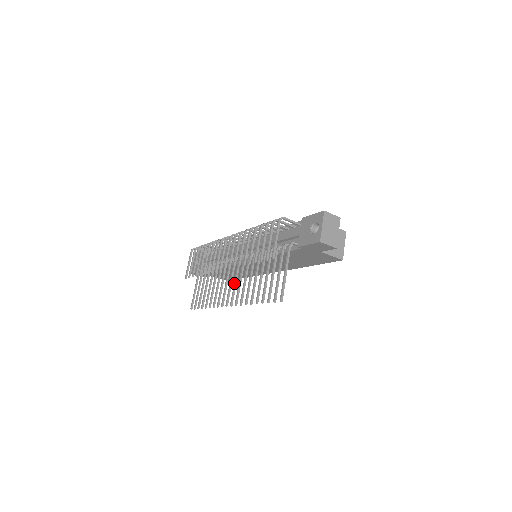
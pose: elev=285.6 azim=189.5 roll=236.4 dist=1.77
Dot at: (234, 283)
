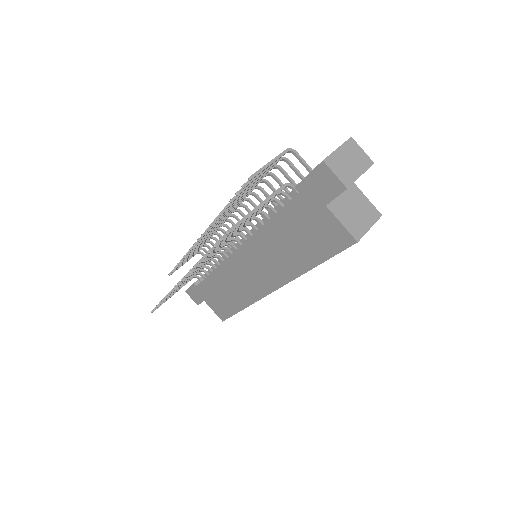
Dot at: occluded
